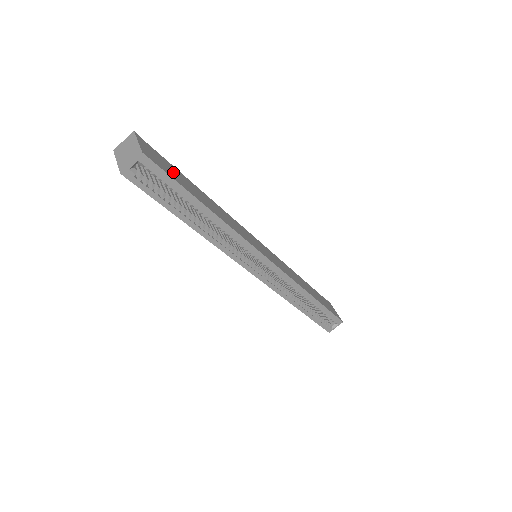
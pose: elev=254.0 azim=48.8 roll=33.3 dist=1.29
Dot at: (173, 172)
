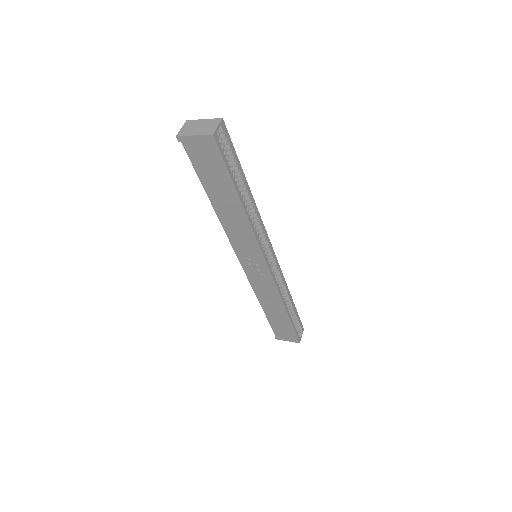
Dot at: occluded
